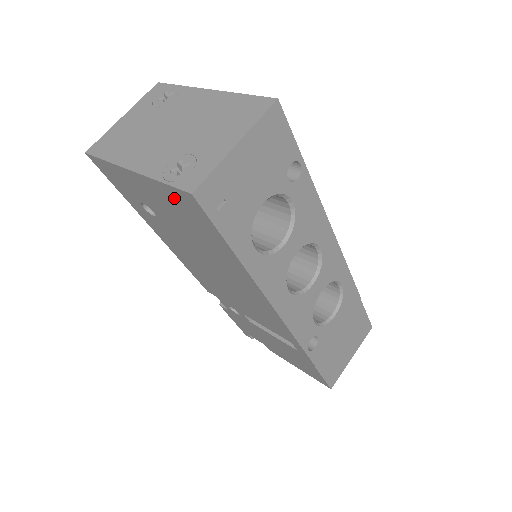
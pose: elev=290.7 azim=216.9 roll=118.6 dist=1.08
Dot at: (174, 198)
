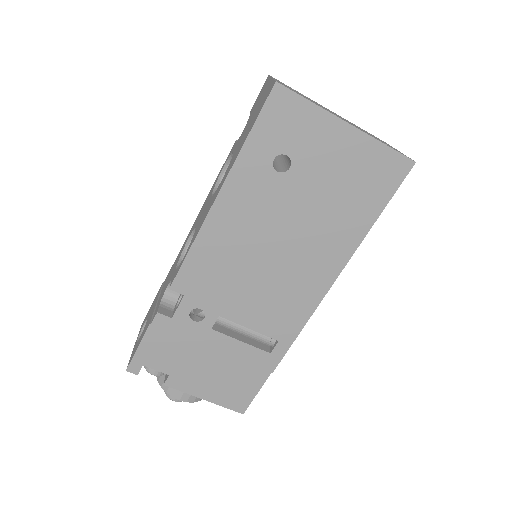
Dot at: (377, 161)
